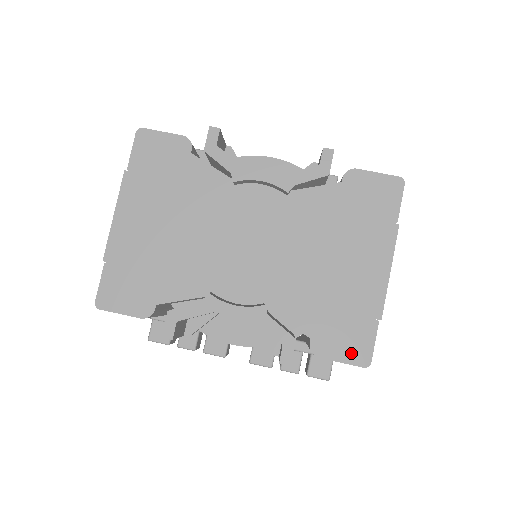
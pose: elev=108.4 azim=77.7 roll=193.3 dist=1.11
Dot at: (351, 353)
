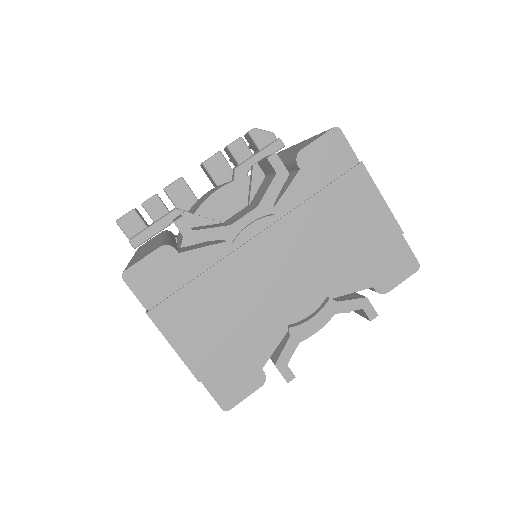
Dot at: (403, 270)
